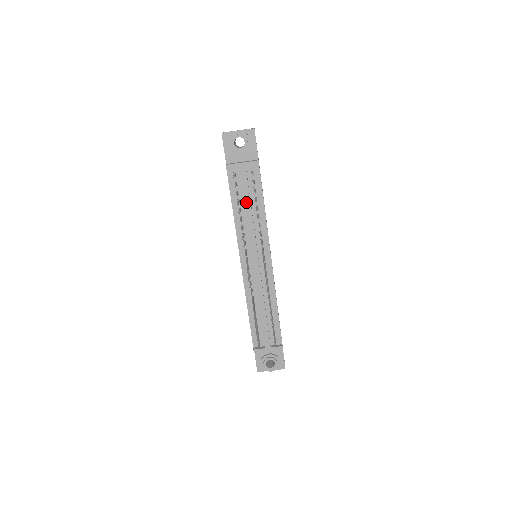
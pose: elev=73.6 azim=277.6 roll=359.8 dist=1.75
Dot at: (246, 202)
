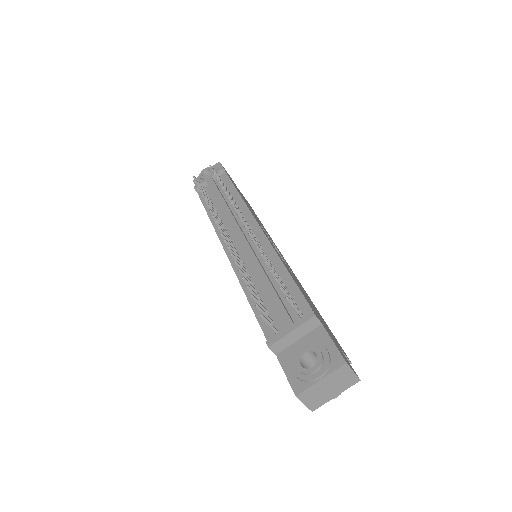
Dot at: (217, 197)
